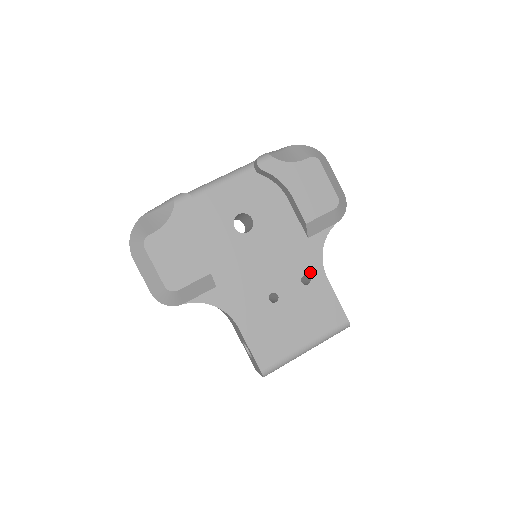
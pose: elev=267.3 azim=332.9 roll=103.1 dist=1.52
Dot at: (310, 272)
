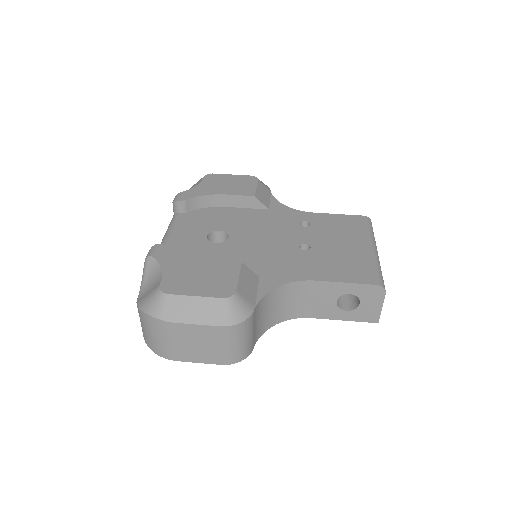
Dot at: (300, 219)
